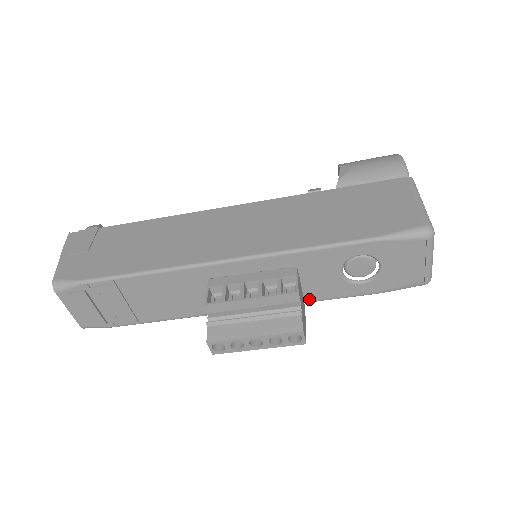
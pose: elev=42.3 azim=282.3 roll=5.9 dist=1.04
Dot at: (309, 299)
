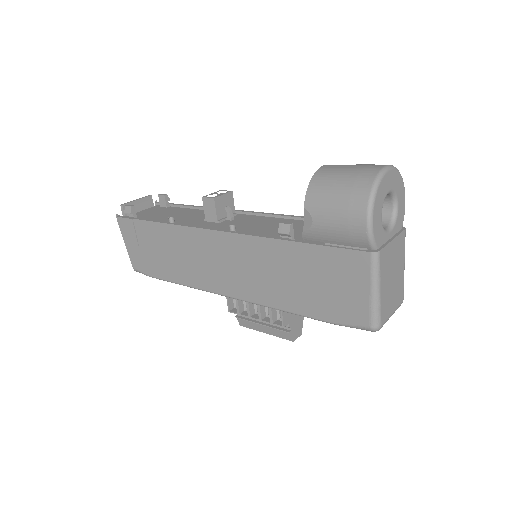
Dot at: occluded
